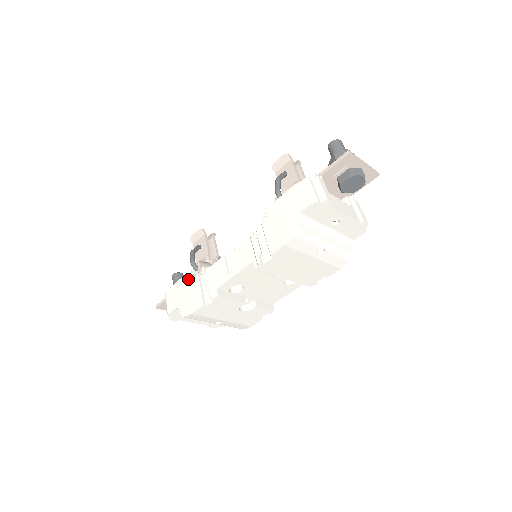
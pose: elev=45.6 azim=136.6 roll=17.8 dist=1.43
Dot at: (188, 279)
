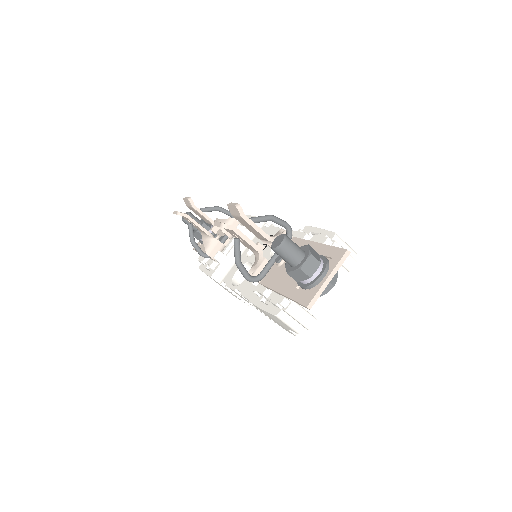
Dot at: occluded
